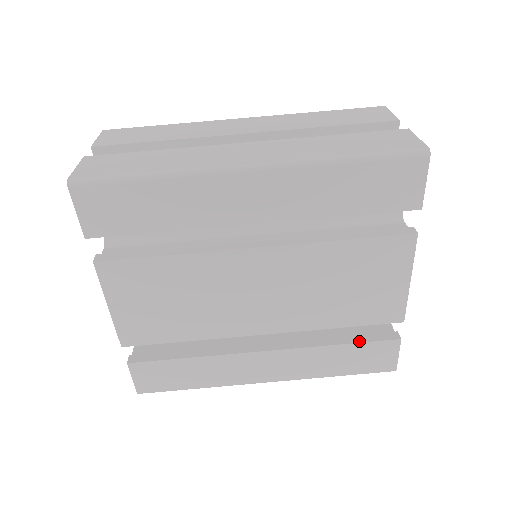
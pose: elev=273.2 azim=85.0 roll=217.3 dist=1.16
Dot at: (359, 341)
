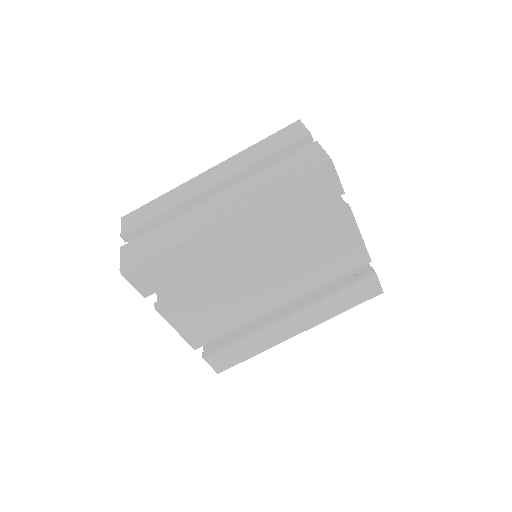
Dot at: (348, 285)
